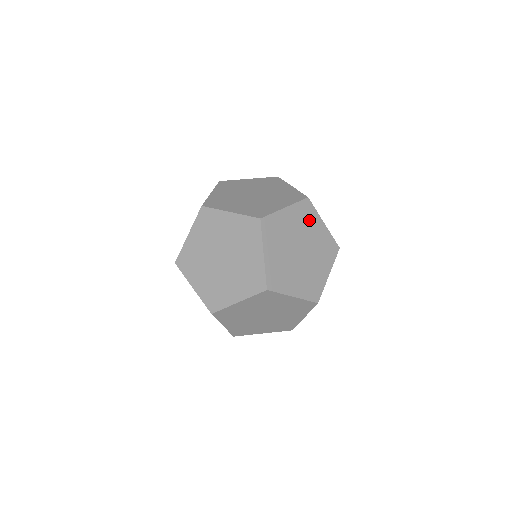
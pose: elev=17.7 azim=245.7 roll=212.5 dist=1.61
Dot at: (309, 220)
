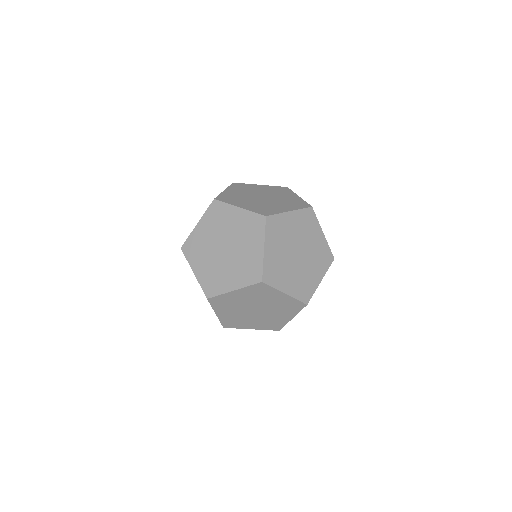
Dot at: (310, 227)
